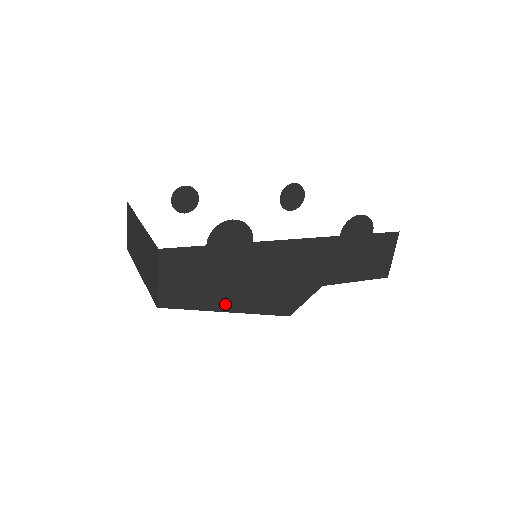
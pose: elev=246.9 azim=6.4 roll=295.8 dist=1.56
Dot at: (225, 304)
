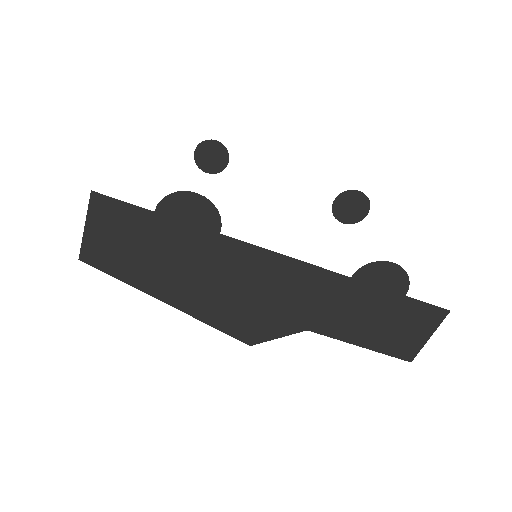
Dot at: (166, 293)
